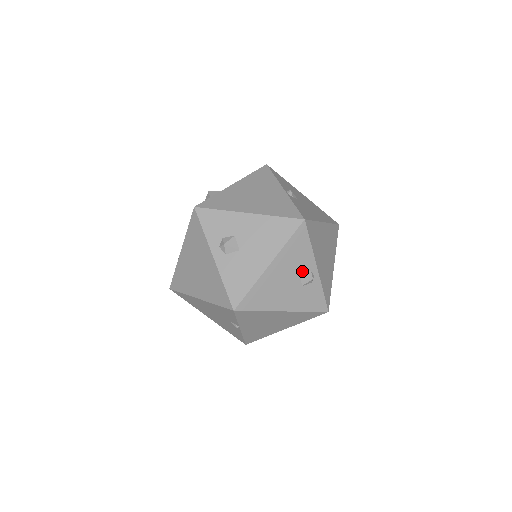
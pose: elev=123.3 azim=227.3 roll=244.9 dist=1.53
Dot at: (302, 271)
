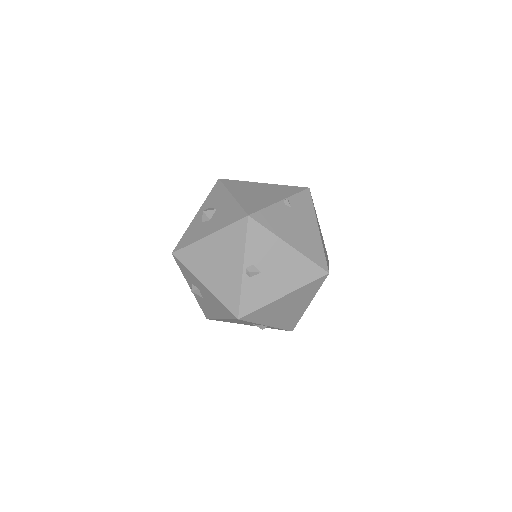
Dot at: (253, 324)
